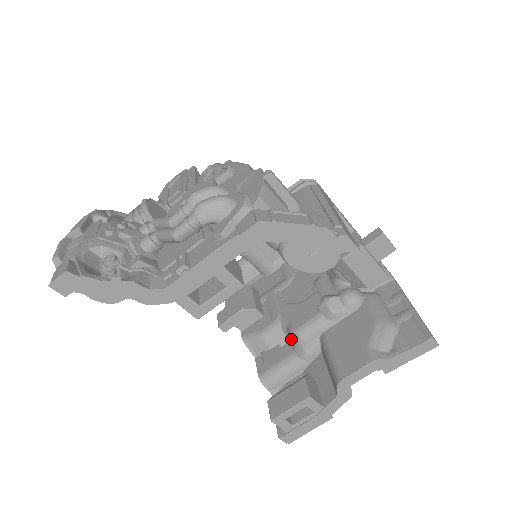
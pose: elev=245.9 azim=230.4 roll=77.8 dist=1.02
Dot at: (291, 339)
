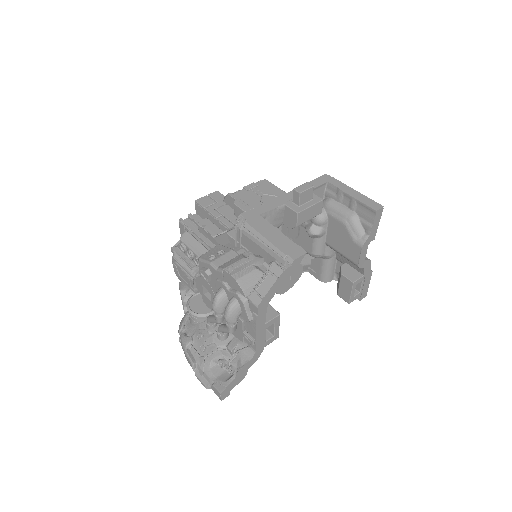
Dot at: occluded
